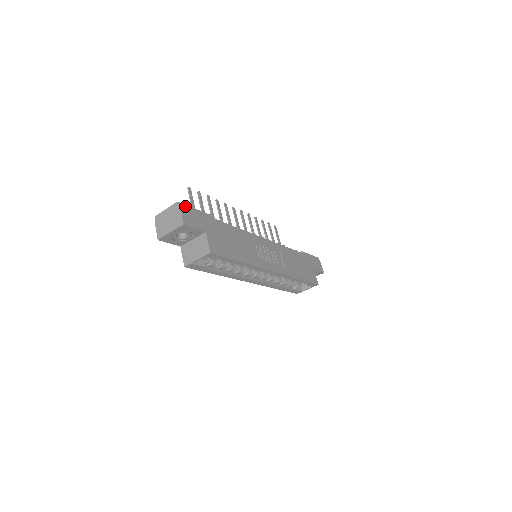
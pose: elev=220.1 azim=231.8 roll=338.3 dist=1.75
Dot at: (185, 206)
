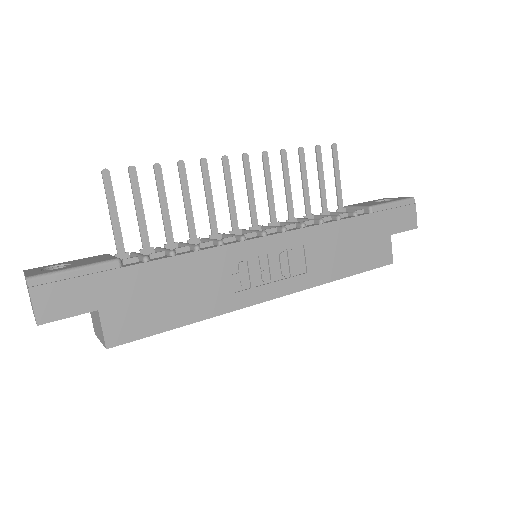
Dot at: (45, 279)
